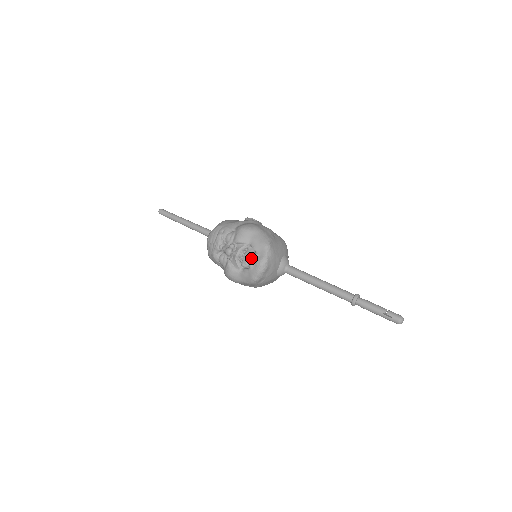
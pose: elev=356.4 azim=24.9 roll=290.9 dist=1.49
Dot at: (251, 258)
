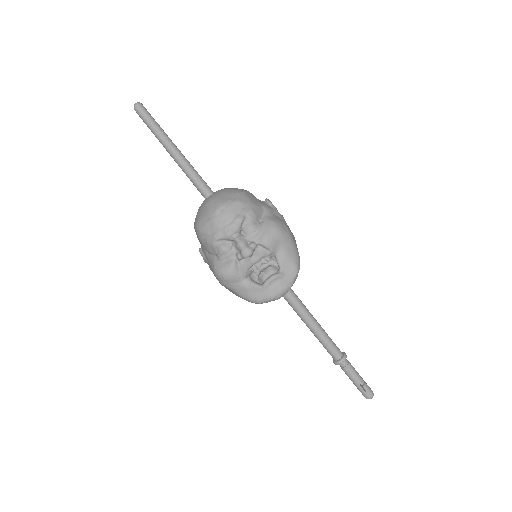
Dot at: (273, 277)
